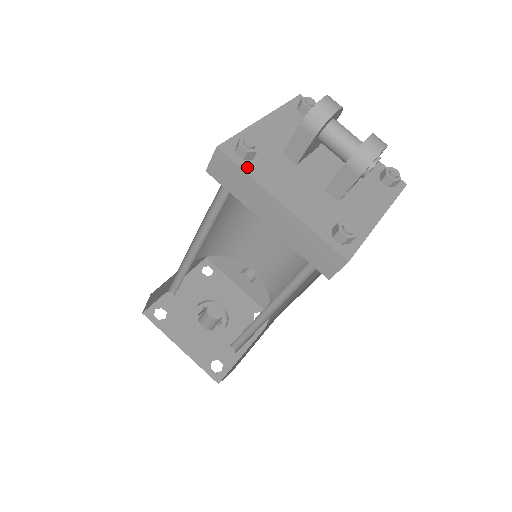
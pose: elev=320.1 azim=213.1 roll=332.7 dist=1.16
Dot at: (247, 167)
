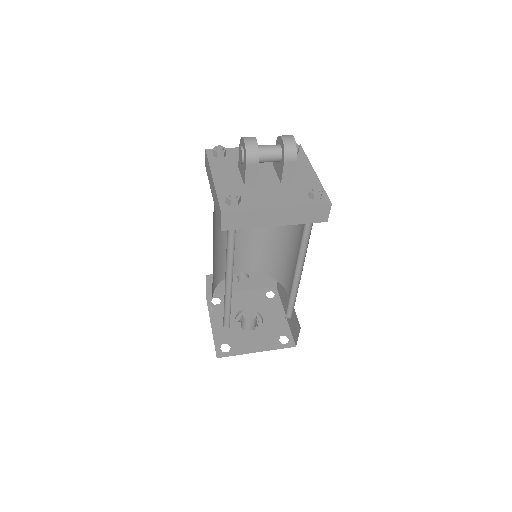
Dot at: (244, 208)
